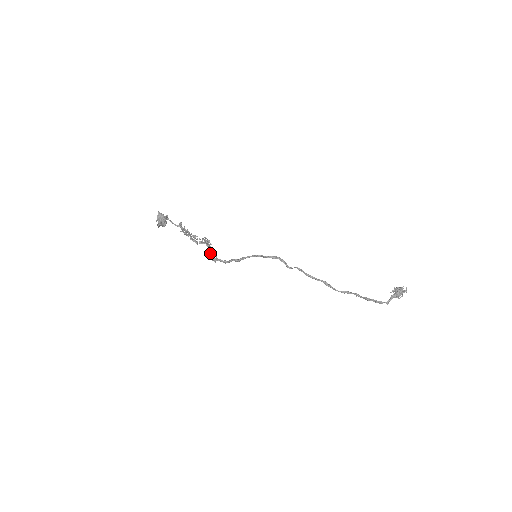
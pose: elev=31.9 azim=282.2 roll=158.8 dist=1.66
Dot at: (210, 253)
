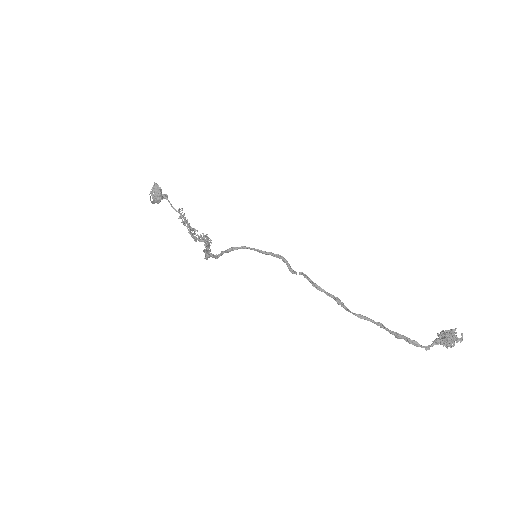
Dot at: occluded
